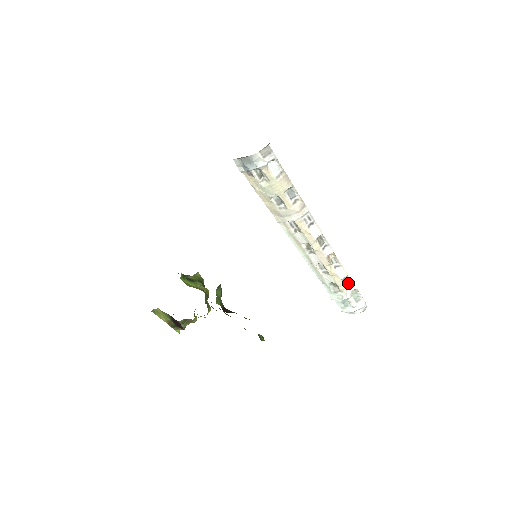
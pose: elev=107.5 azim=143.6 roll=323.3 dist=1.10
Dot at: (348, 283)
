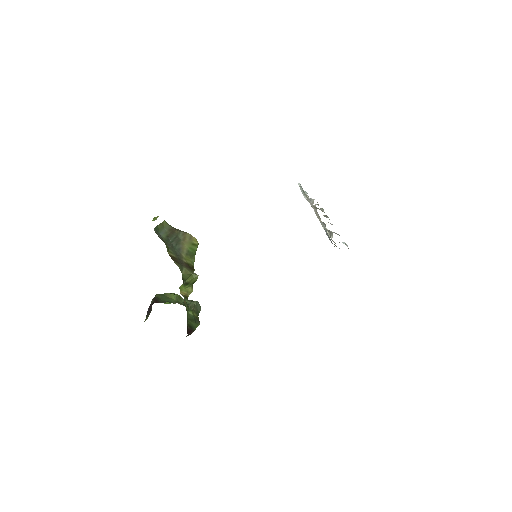
Dot at: (317, 204)
